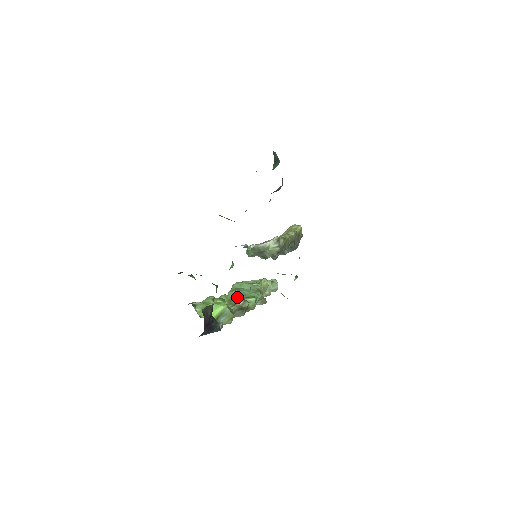
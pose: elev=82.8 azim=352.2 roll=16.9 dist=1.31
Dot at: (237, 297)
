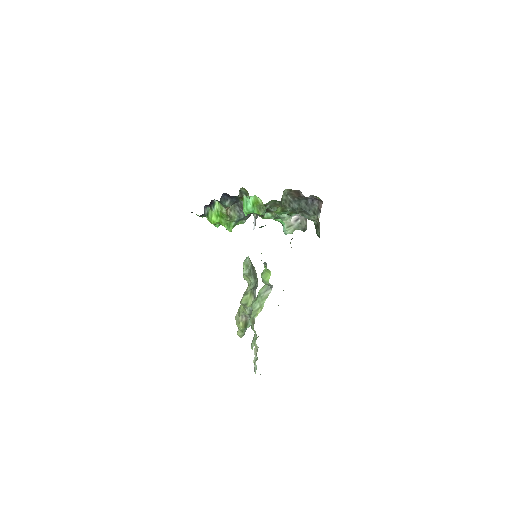
Dot at: occluded
